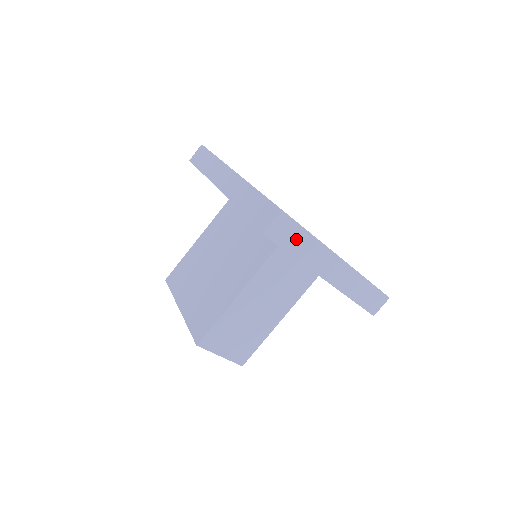
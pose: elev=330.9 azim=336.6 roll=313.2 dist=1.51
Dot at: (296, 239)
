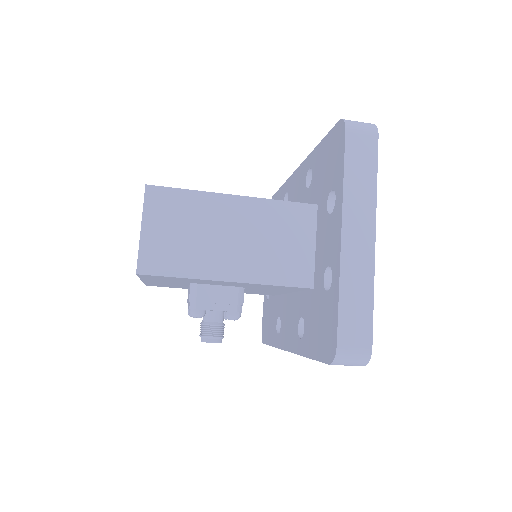
Dot at: (363, 145)
